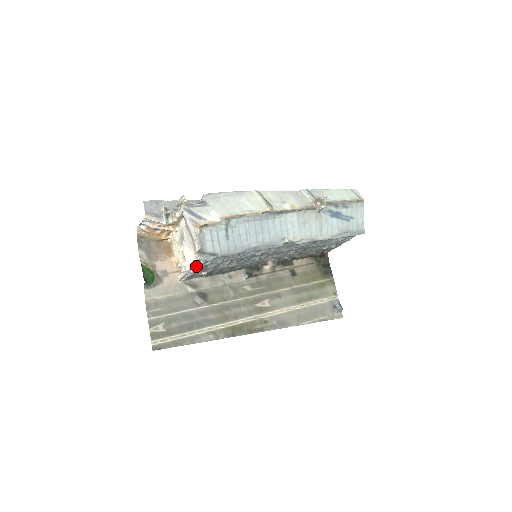
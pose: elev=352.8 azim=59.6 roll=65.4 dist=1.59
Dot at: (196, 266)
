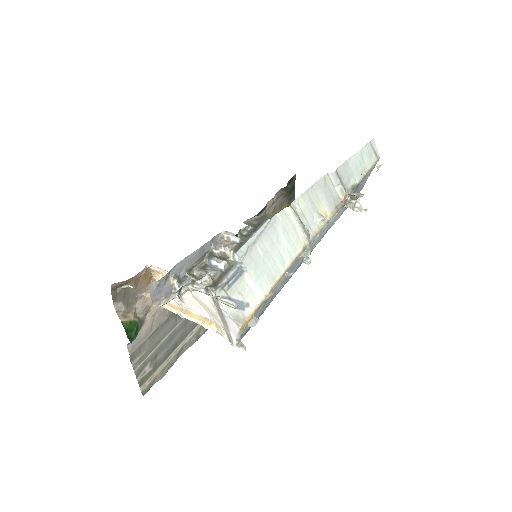
Dot at: occluded
